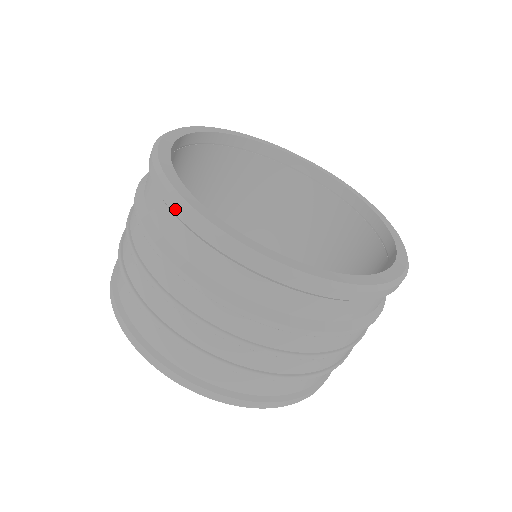
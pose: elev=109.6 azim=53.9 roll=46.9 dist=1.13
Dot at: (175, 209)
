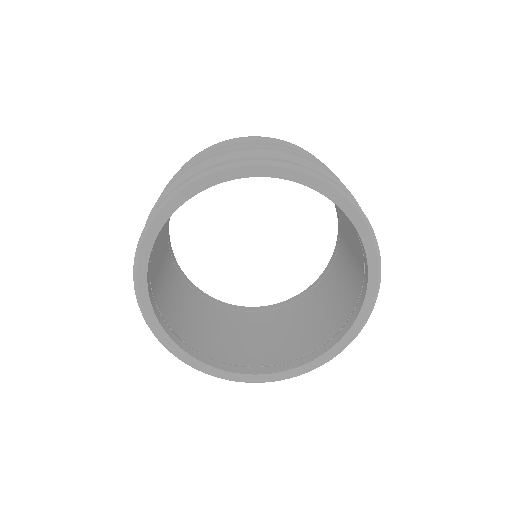
Dot at: occluded
